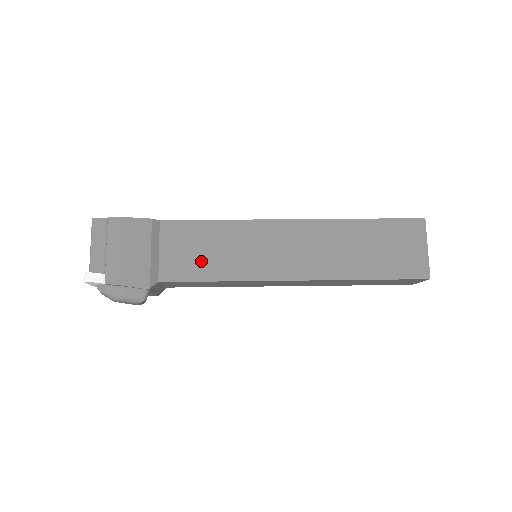
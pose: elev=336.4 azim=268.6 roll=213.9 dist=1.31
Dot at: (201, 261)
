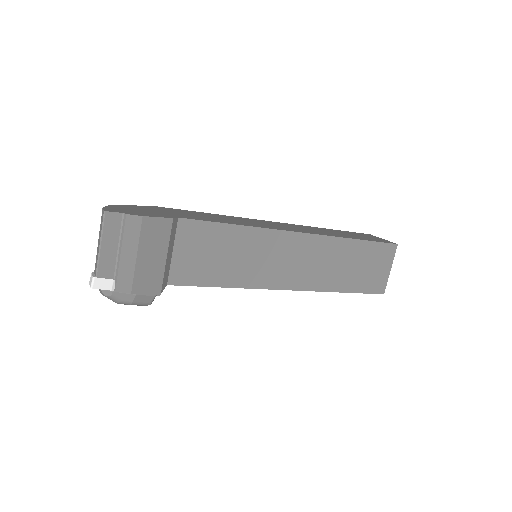
Dot at: (213, 266)
